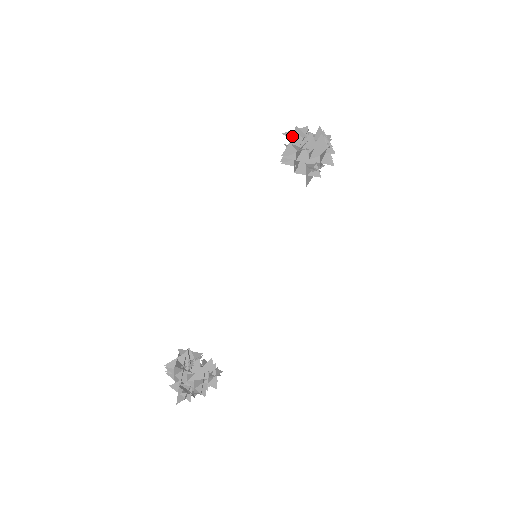
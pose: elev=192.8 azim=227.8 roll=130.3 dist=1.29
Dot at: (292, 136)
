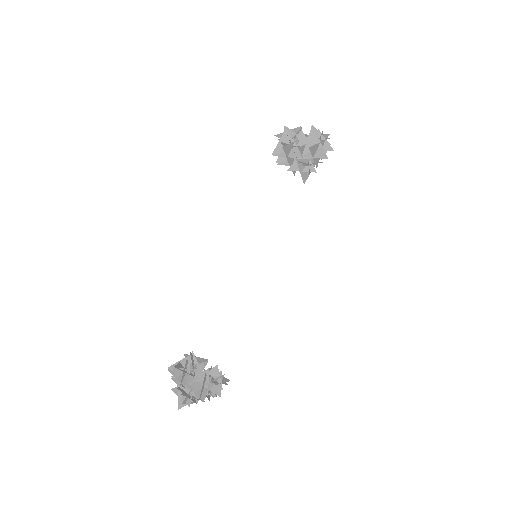
Dot at: occluded
